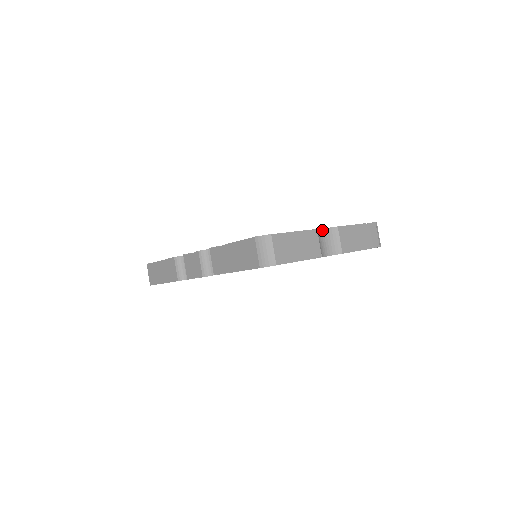
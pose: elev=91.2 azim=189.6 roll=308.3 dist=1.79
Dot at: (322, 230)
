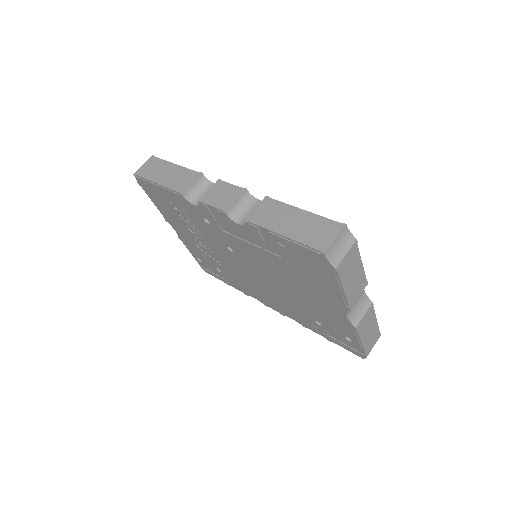
Dot at: (363, 290)
